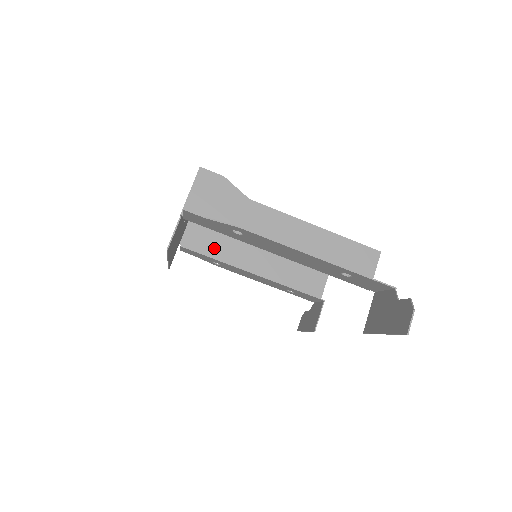
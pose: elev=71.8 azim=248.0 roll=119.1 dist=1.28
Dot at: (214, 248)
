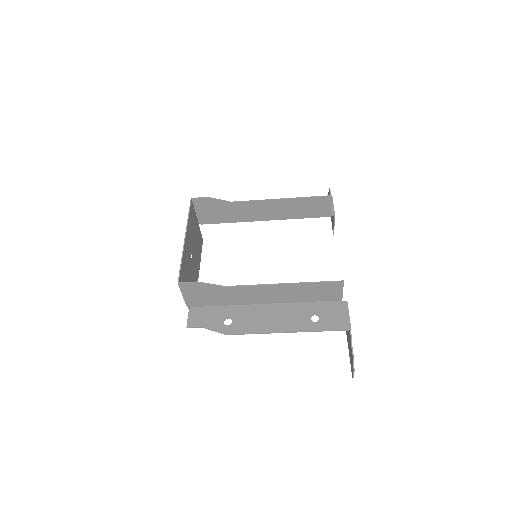
Dot at: (226, 217)
